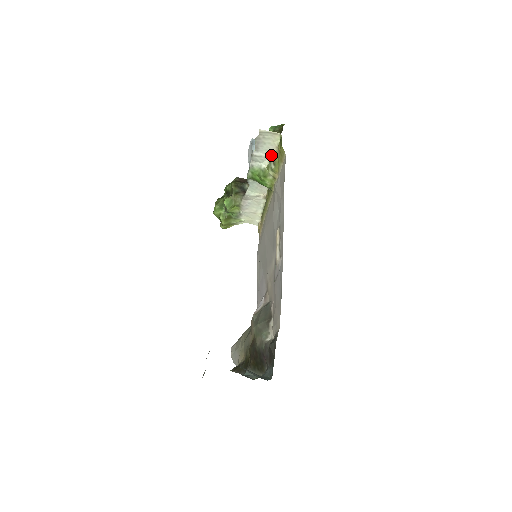
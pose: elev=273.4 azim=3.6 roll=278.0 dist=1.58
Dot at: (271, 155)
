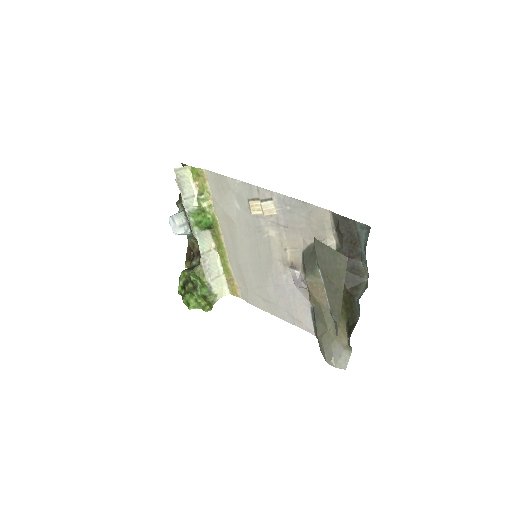
Dot at: (194, 194)
